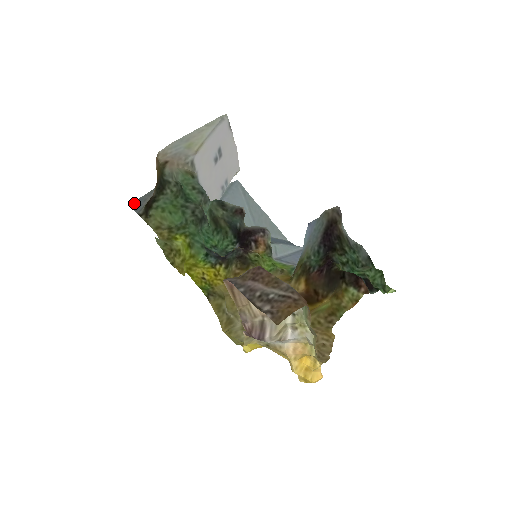
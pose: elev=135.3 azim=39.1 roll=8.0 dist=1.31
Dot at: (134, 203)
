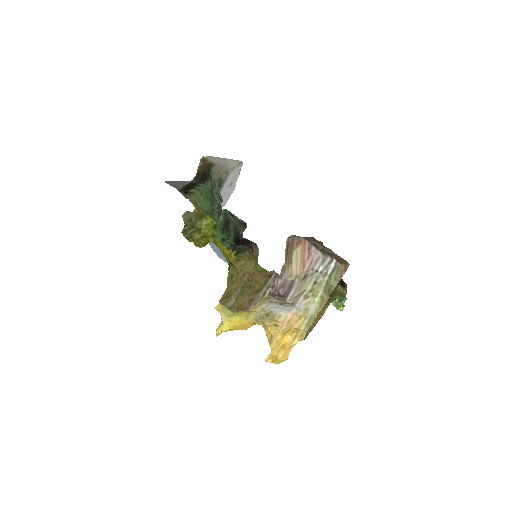
Dot at: (169, 182)
